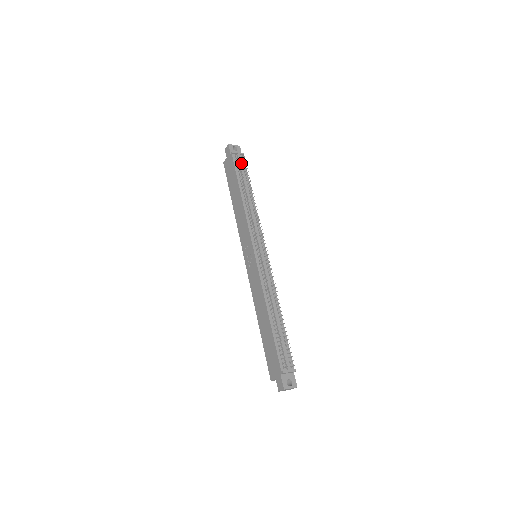
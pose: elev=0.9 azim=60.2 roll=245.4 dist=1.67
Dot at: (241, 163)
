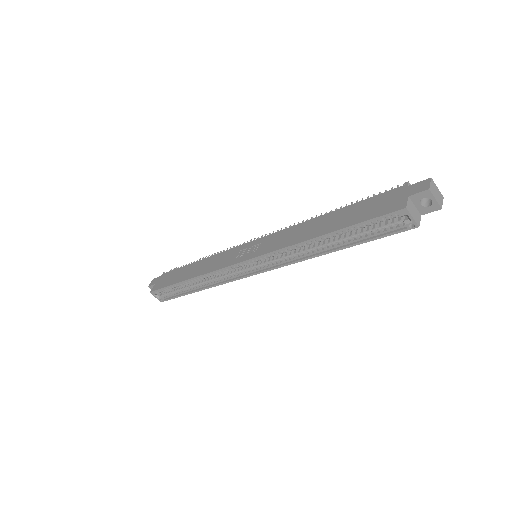
Dot at: occluded
